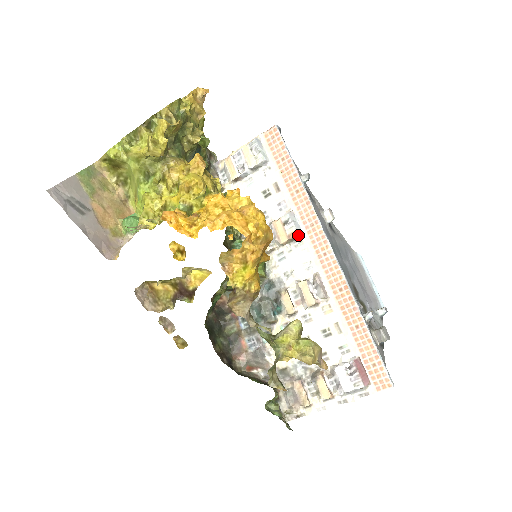
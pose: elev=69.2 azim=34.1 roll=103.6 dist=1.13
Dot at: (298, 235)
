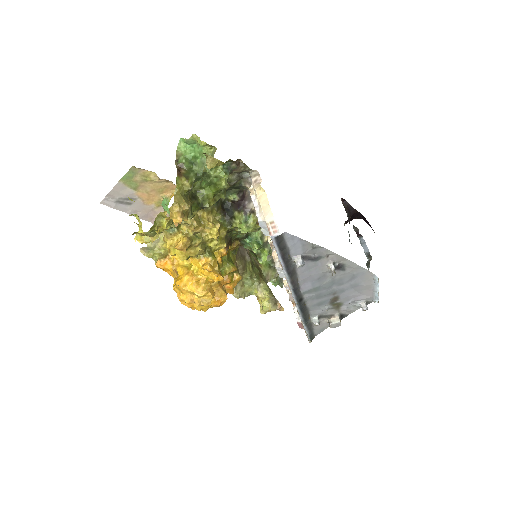
Dot at: (281, 277)
